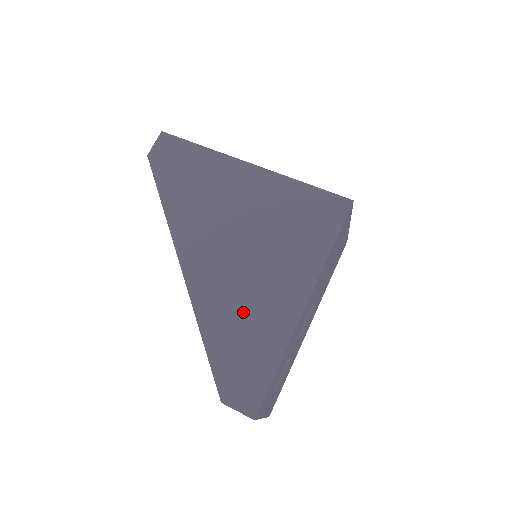
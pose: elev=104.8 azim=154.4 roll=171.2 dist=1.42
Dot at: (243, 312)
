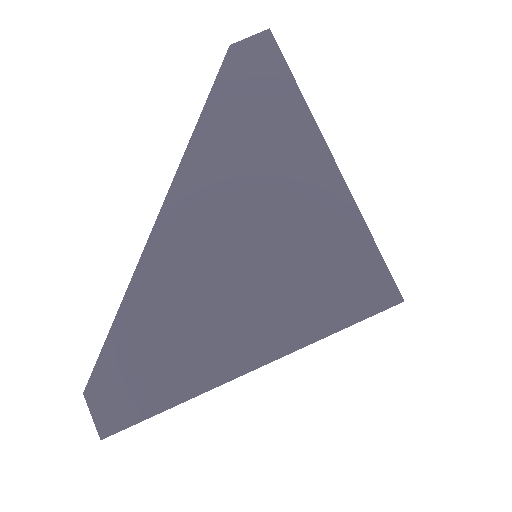
Dot at: (183, 320)
